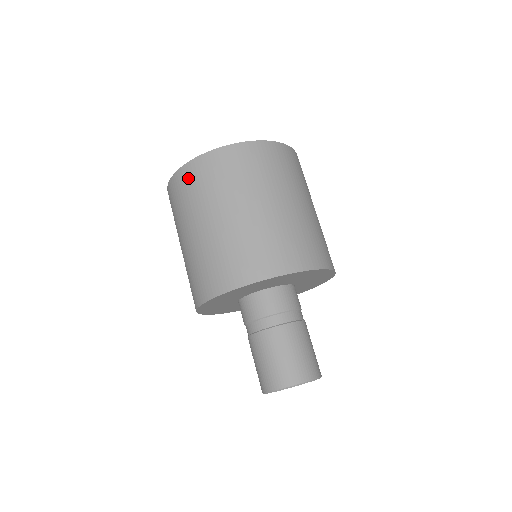
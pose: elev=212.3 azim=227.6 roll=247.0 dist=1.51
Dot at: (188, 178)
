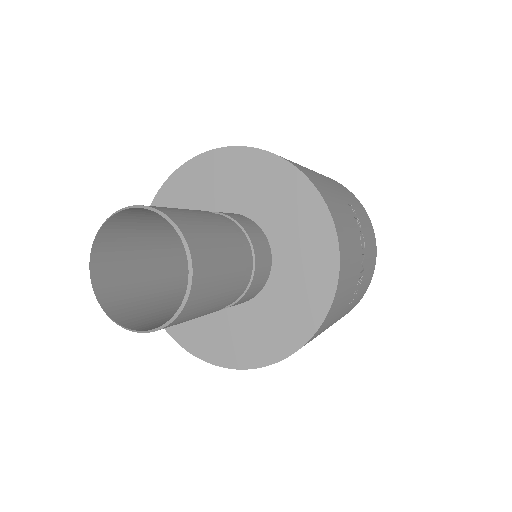
Dot at: occluded
